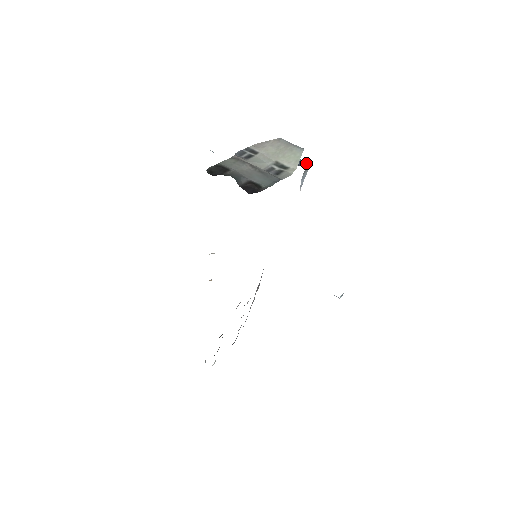
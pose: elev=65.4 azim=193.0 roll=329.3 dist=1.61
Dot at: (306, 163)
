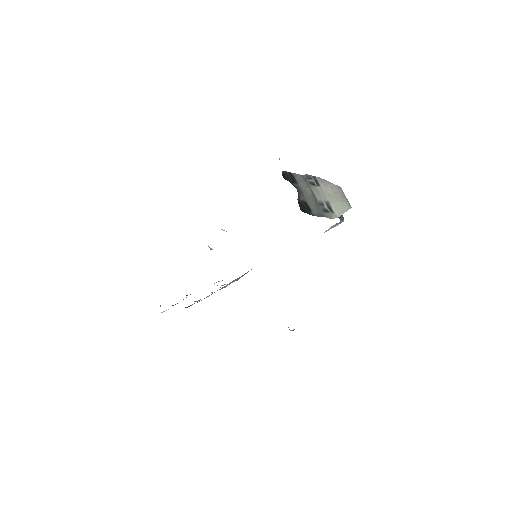
Dot at: (343, 218)
